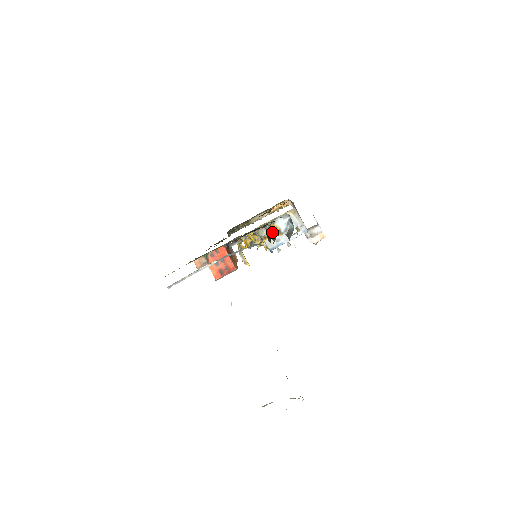
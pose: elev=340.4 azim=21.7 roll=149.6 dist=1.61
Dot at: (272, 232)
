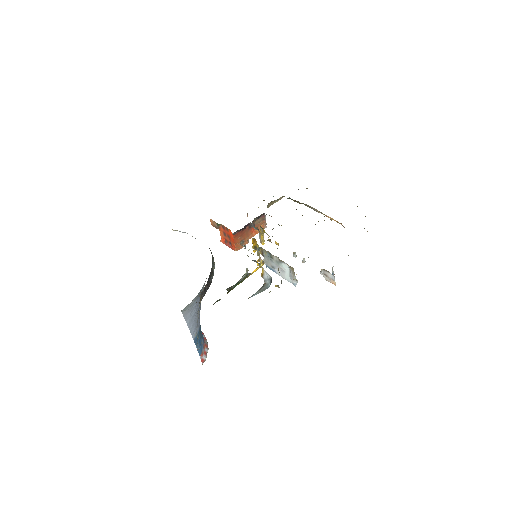
Dot at: (271, 259)
